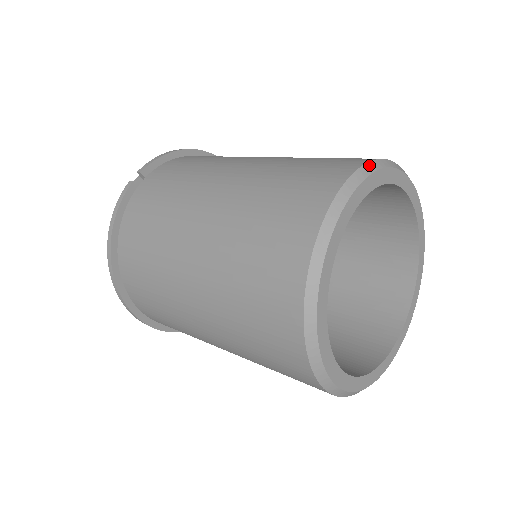
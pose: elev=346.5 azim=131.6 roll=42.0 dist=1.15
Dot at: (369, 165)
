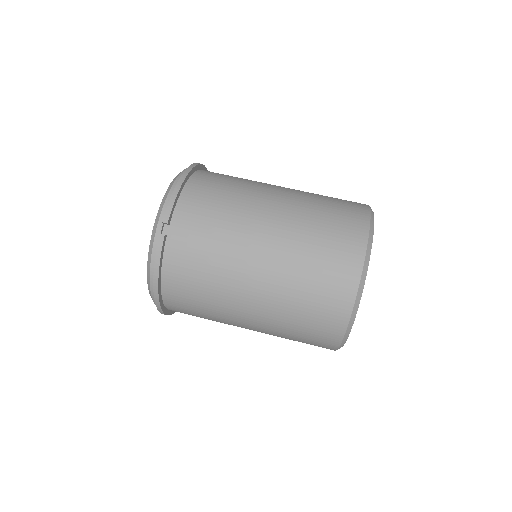
Dot at: (370, 235)
